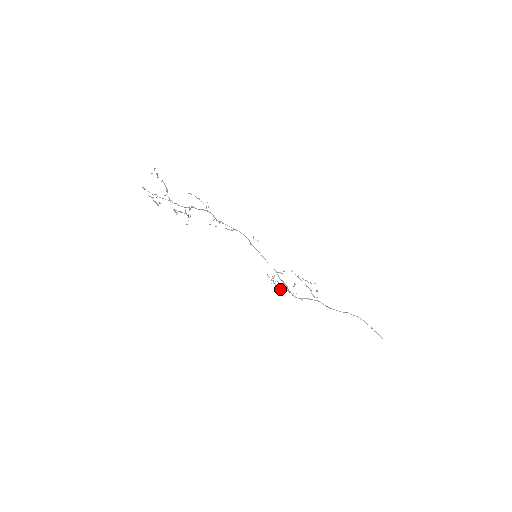
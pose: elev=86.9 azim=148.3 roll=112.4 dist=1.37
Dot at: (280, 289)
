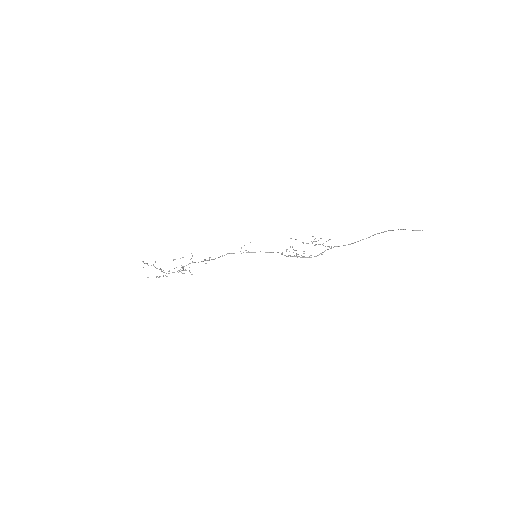
Dot at: occluded
